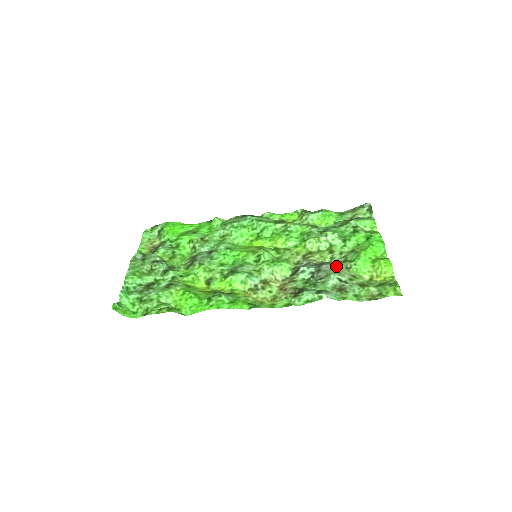
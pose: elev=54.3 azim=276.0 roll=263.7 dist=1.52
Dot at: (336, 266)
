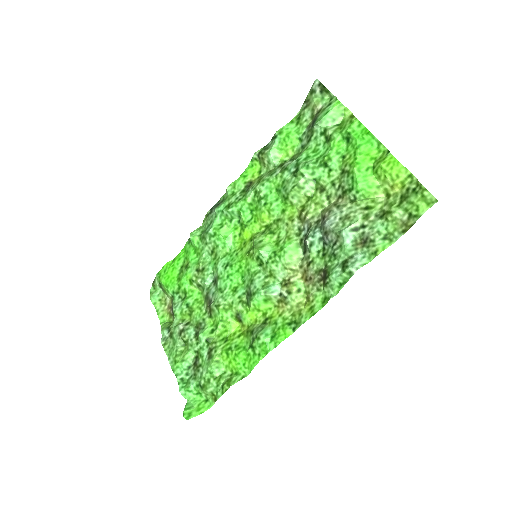
Dot at: (339, 211)
